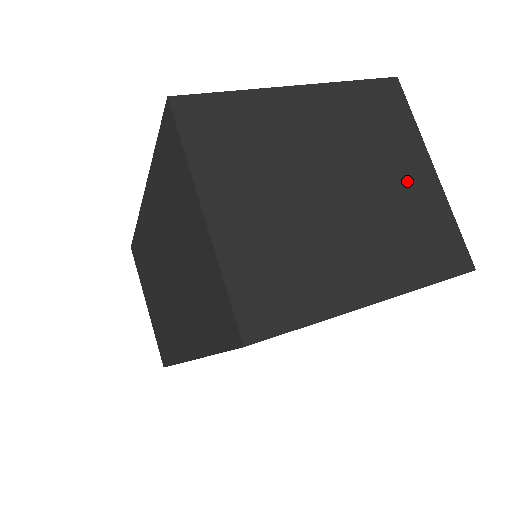
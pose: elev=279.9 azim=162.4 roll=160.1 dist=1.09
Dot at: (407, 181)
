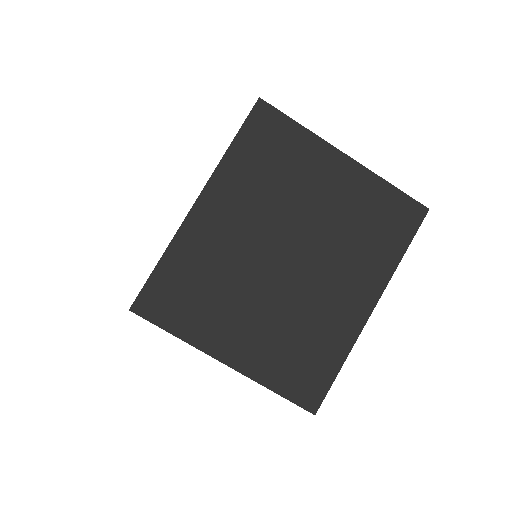
Dot at: (333, 190)
